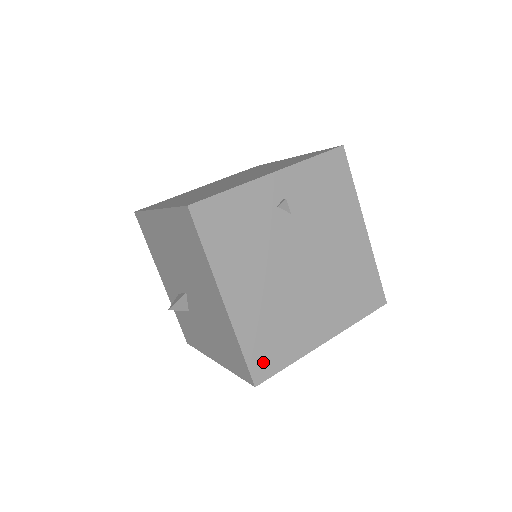
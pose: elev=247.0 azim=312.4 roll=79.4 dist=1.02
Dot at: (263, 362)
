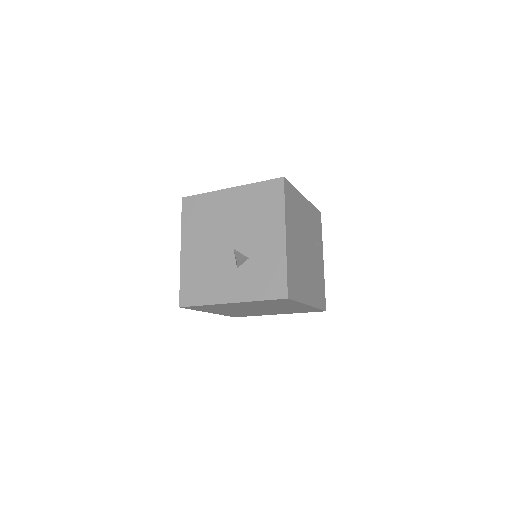
Dot at: occluded
